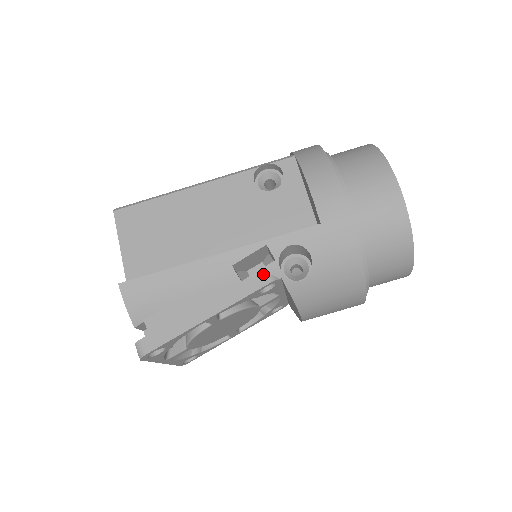
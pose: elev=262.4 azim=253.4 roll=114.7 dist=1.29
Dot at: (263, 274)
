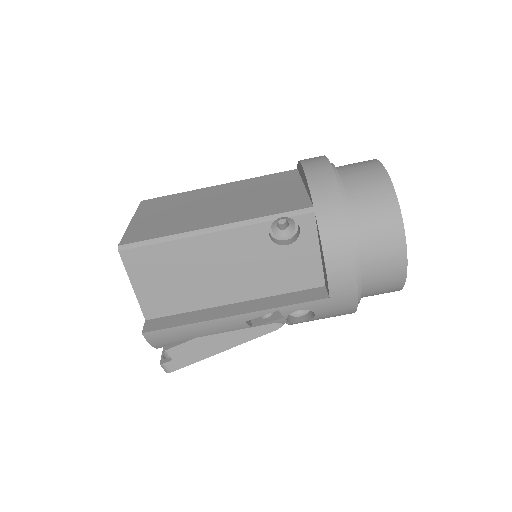
Dot at: (271, 323)
